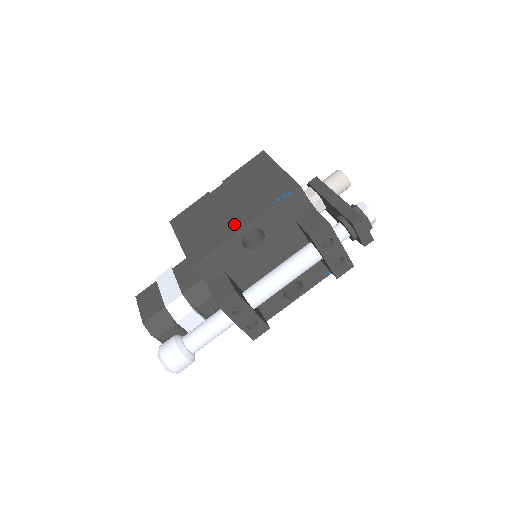
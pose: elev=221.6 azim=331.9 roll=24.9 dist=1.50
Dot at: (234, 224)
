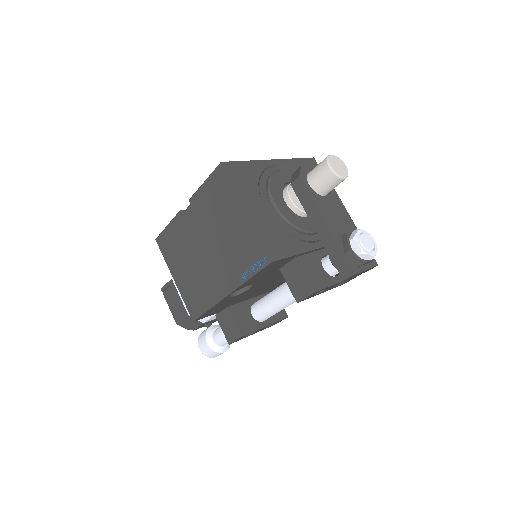
Dot at: (216, 283)
